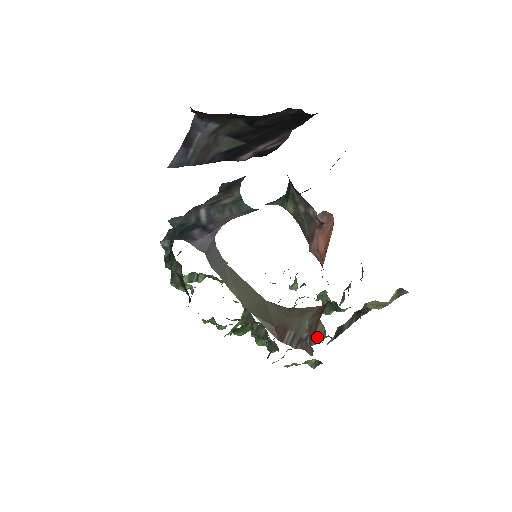
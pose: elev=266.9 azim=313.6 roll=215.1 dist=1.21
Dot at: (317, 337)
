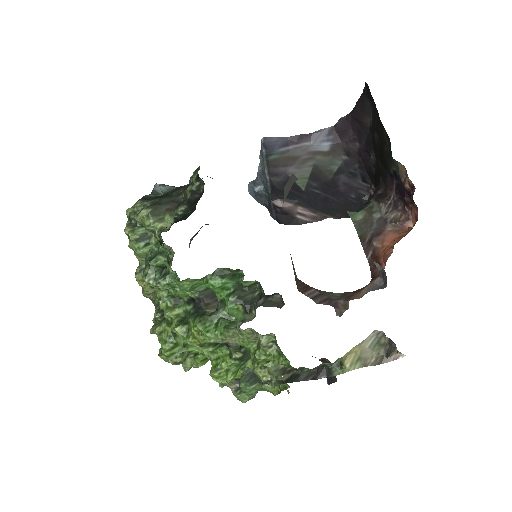
Dot at: (368, 290)
